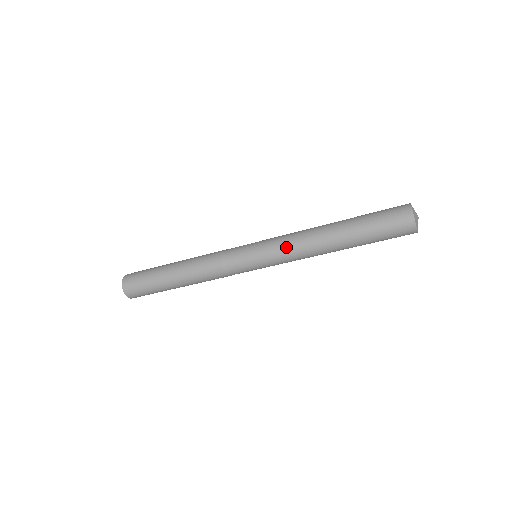
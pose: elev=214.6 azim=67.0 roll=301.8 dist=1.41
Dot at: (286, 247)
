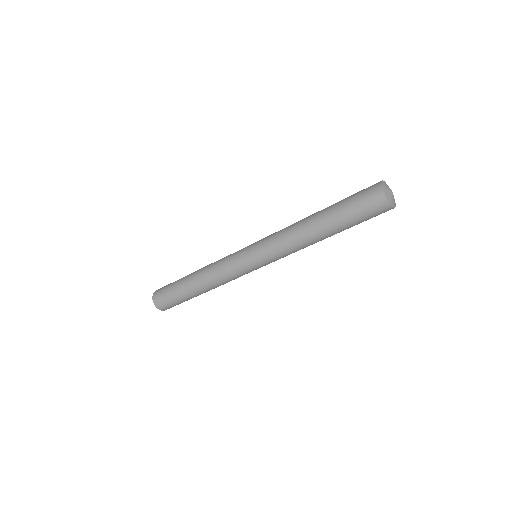
Dot at: (276, 244)
